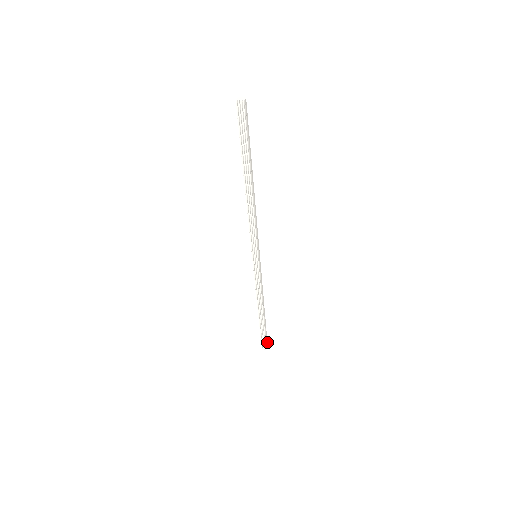
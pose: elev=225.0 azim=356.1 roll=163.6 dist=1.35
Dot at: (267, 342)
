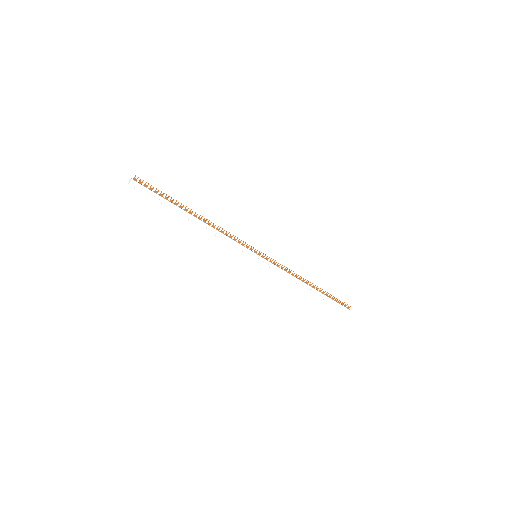
Dot at: (346, 308)
